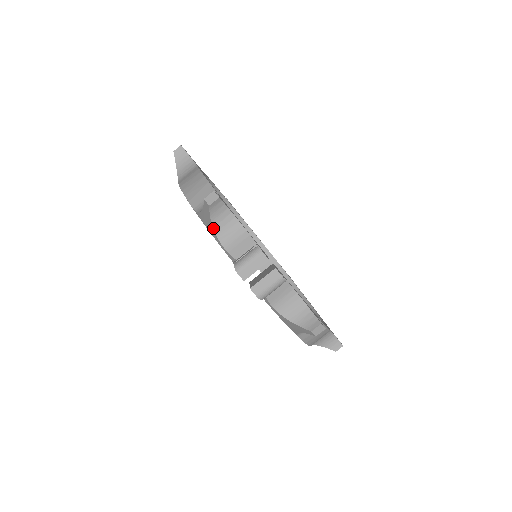
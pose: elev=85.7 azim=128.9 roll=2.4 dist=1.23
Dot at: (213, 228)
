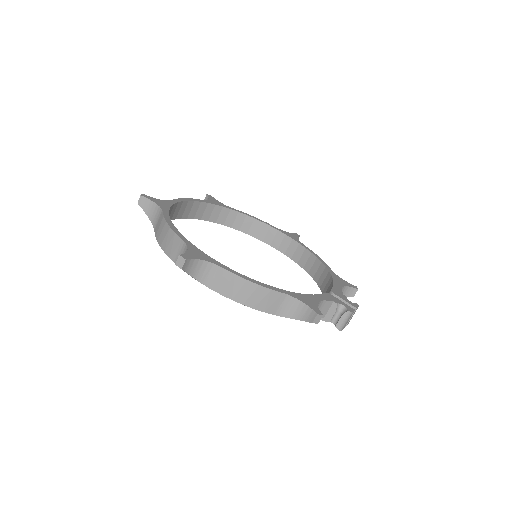
Dot at: occluded
